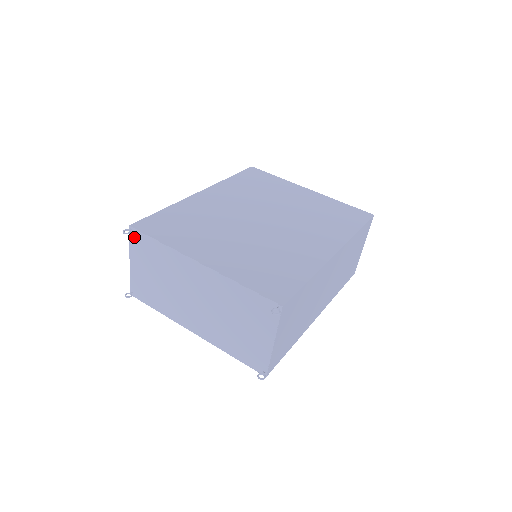
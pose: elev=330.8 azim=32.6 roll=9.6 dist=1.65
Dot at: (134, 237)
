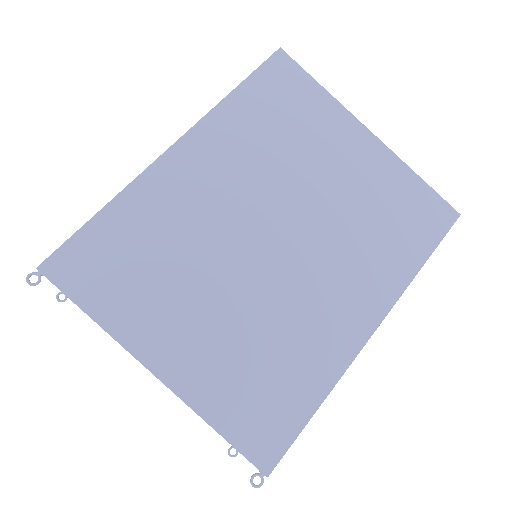
Dot at: occluded
